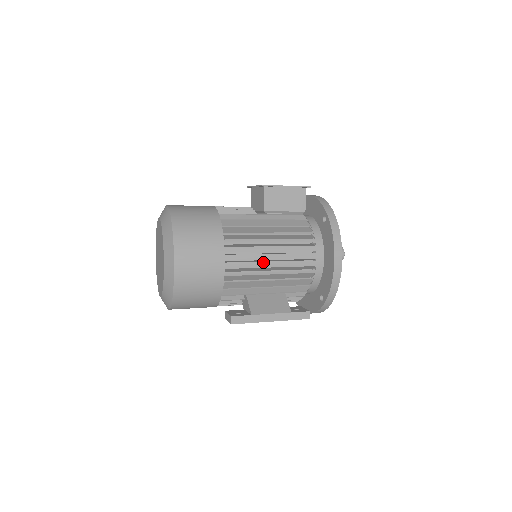
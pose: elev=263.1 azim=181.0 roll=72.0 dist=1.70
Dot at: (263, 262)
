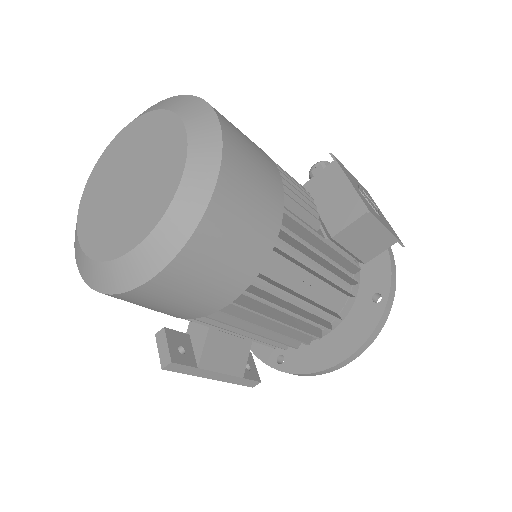
Dot at: (274, 320)
